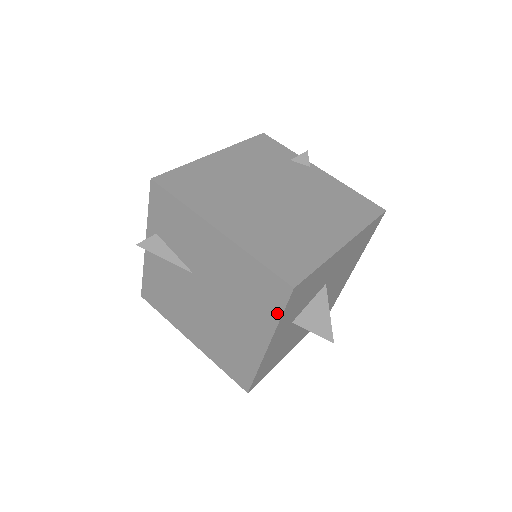
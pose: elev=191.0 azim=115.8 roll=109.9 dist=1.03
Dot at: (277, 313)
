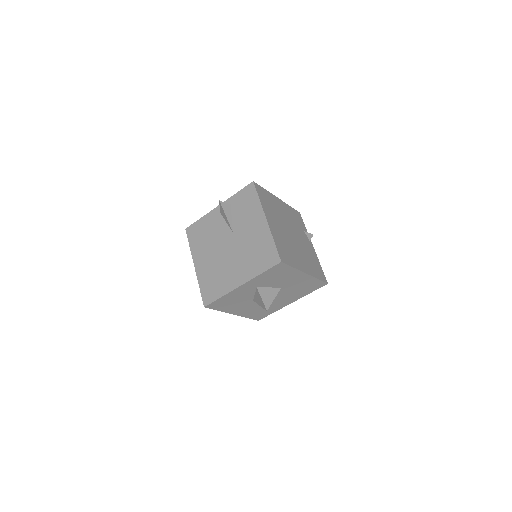
Dot at: (262, 270)
